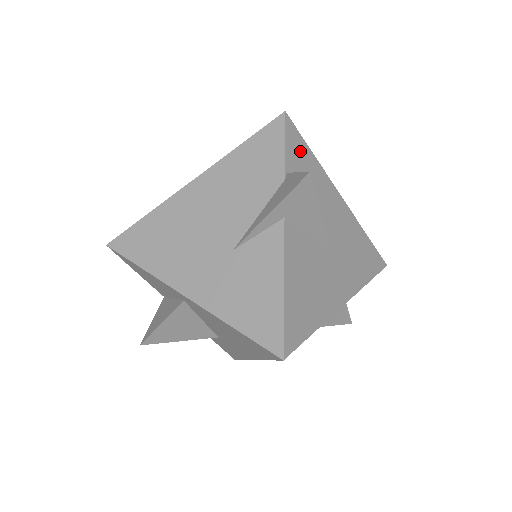
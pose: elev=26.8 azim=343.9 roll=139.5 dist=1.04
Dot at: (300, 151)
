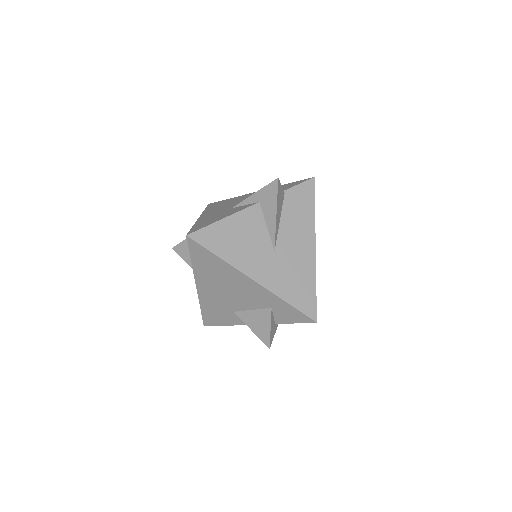
Dot at: (306, 197)
